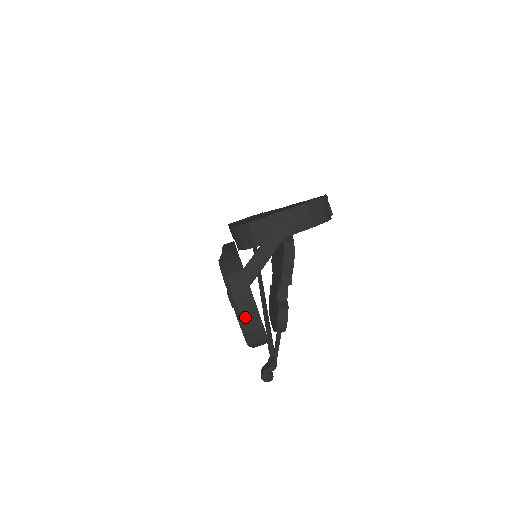
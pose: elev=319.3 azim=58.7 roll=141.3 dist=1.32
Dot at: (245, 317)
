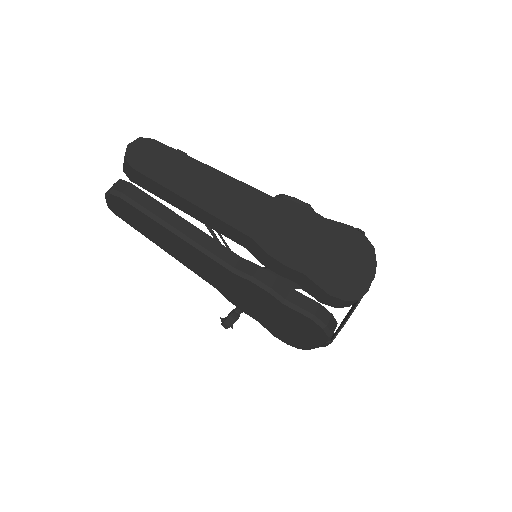
Dot at: occluded
